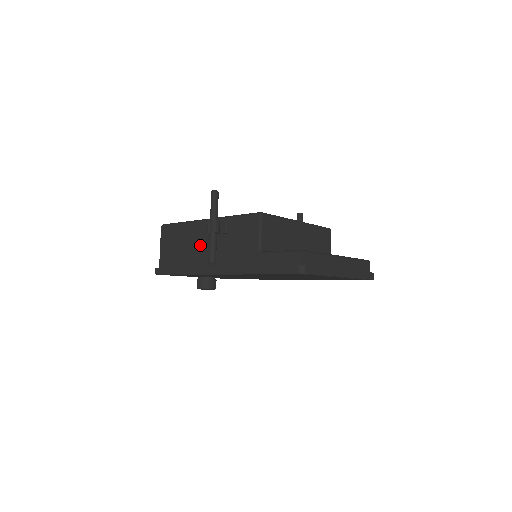
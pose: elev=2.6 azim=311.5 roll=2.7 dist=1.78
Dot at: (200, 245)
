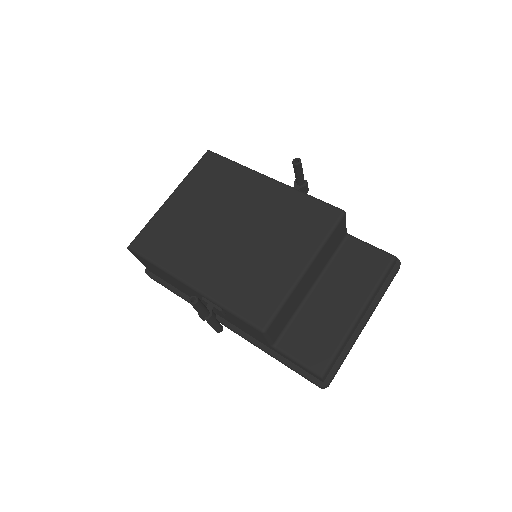
Dot at: occluded
